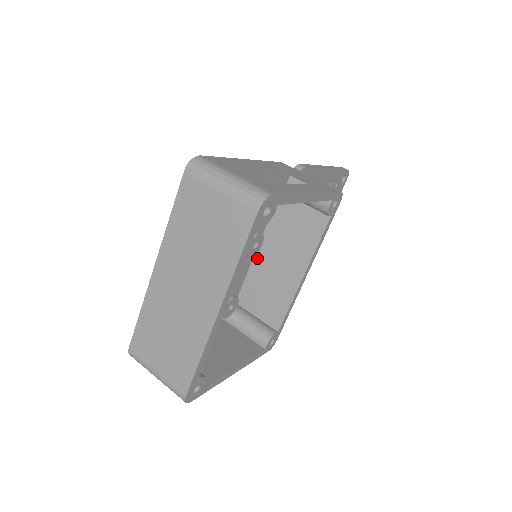
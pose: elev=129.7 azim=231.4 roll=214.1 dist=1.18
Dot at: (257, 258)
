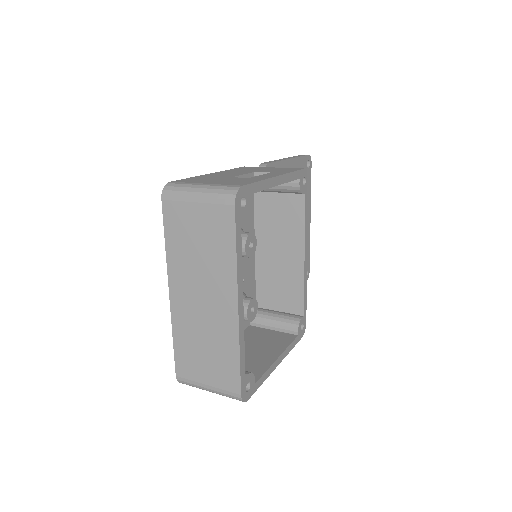
Dot at: (258, 259)
